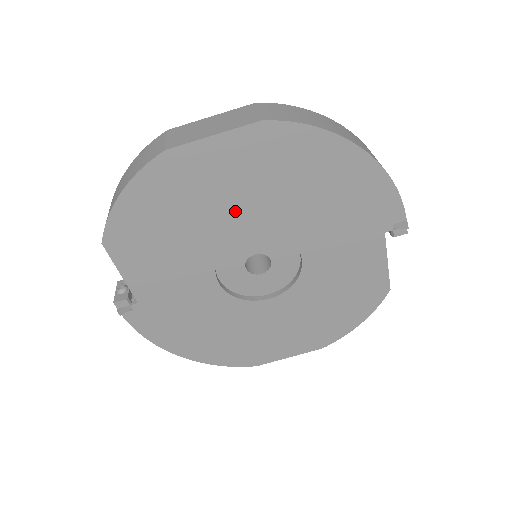
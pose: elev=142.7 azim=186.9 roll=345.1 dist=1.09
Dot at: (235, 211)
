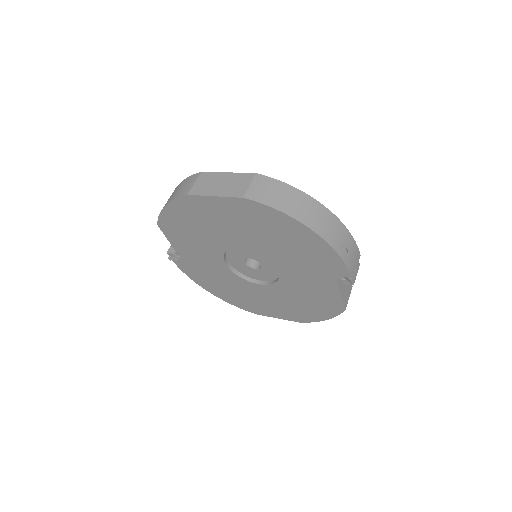
Dot at: (232, 235)
